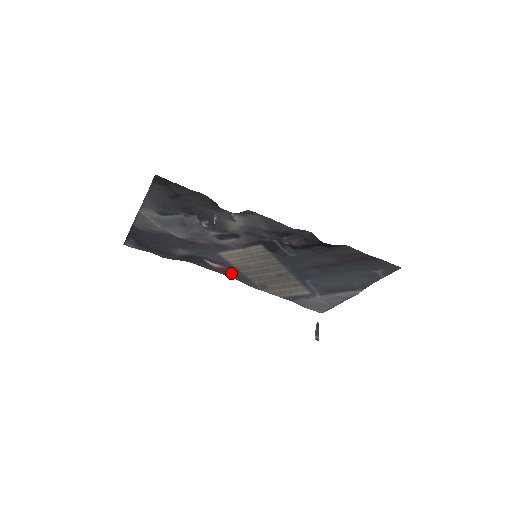
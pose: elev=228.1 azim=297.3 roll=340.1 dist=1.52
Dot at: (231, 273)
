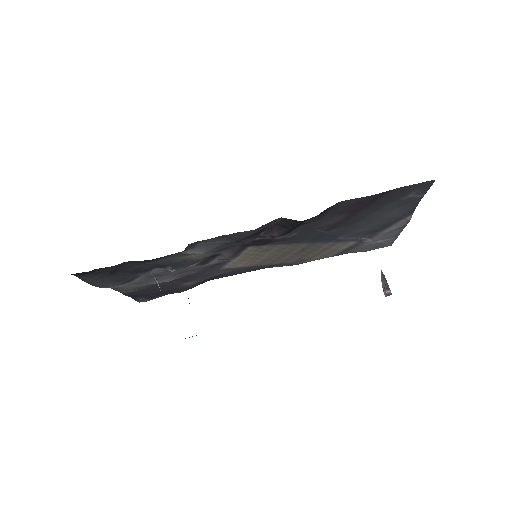
Dot at: (257, 268)
